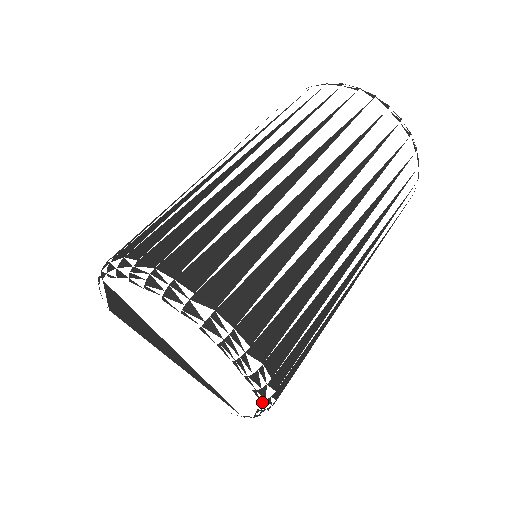
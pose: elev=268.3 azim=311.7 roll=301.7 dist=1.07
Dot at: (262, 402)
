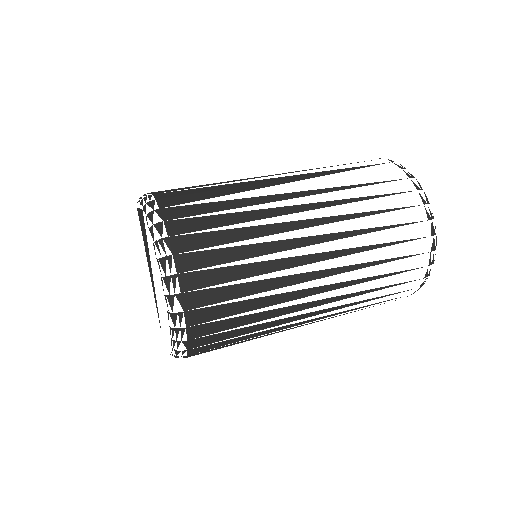
Dot at: occluded
